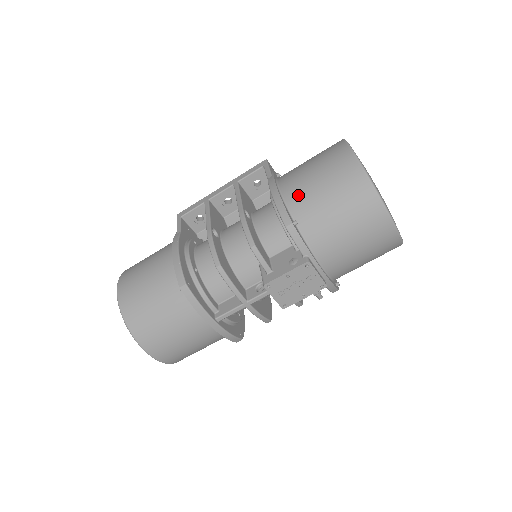
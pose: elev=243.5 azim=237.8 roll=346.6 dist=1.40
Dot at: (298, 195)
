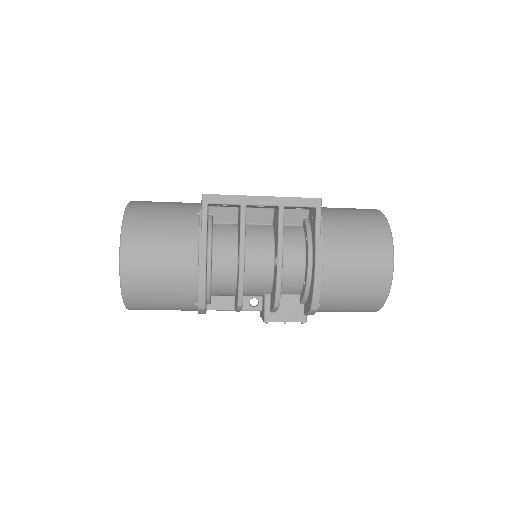
Dot at: (334, 285)
